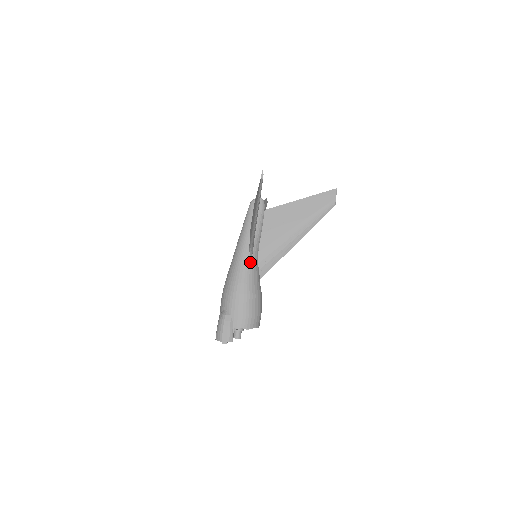
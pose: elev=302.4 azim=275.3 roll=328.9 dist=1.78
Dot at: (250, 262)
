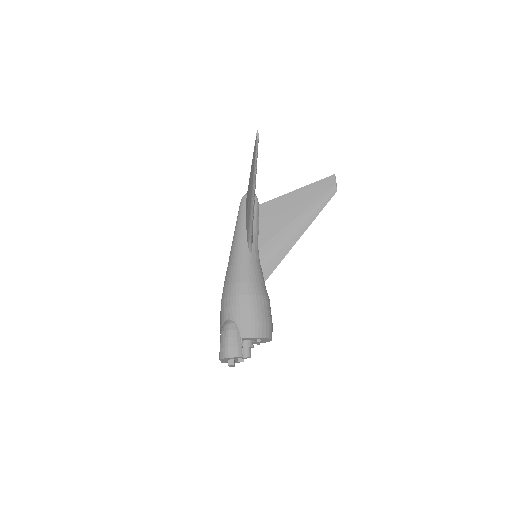
Dot at: (251, 259)
